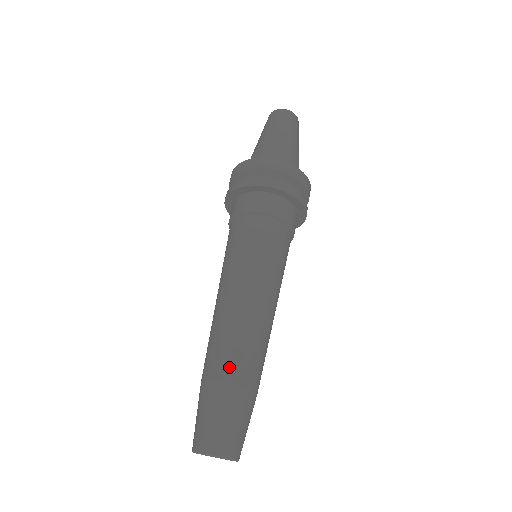
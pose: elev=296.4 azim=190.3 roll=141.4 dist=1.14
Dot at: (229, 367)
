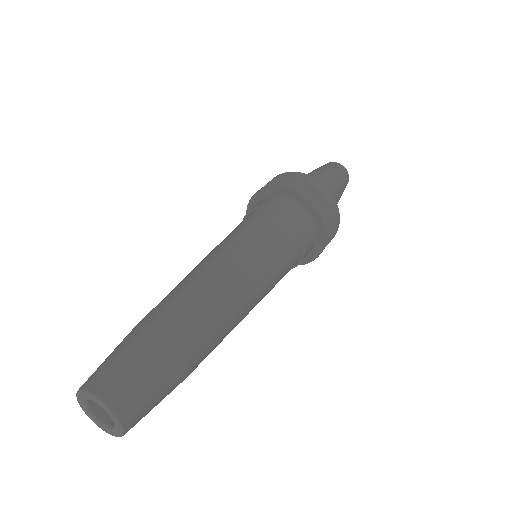
Dot at: (148, 314)
